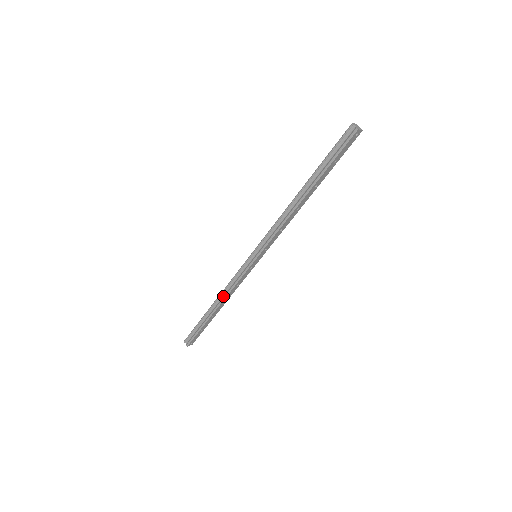
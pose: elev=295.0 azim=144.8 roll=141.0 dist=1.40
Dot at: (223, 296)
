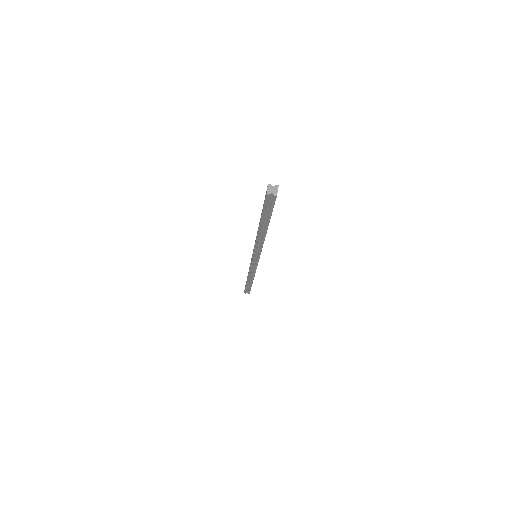
Dot at: (251, 275)
